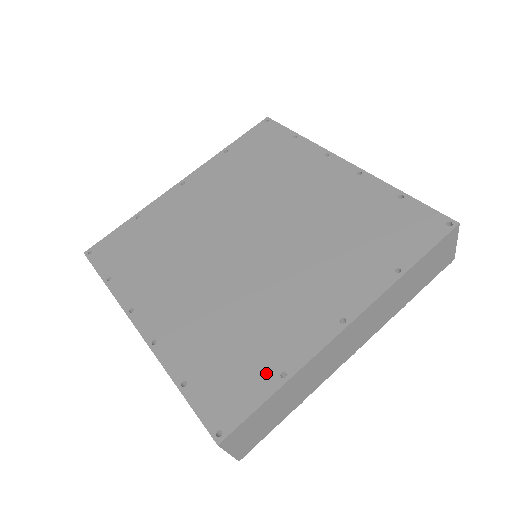
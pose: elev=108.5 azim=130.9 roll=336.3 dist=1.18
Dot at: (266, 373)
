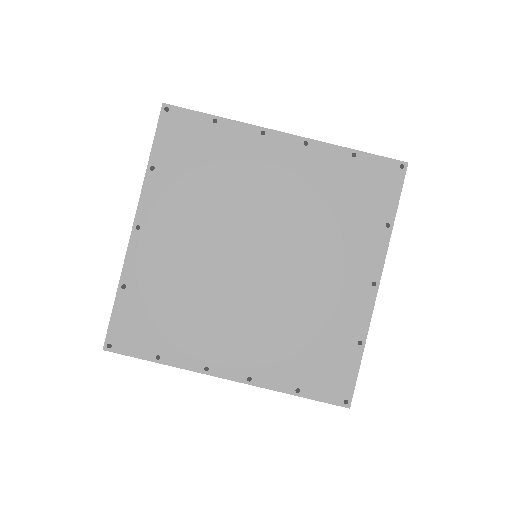
Dot at: (348, 349)
